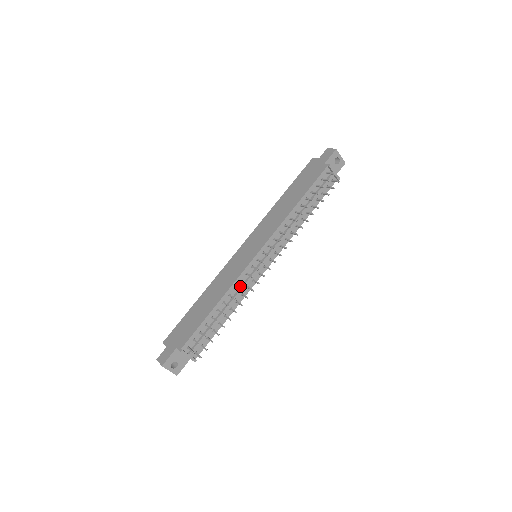
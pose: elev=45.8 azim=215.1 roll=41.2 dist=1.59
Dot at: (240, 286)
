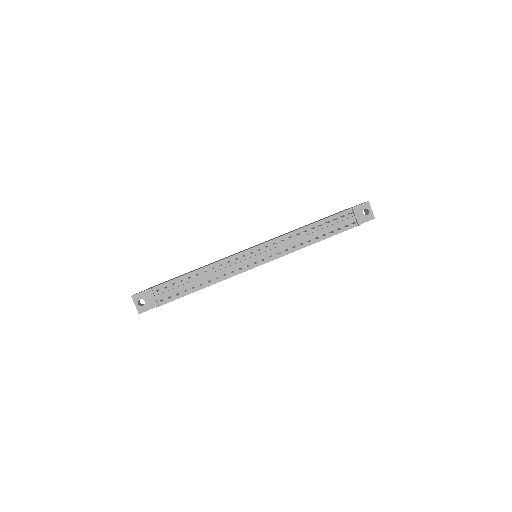
Dot at: (226, 266)
